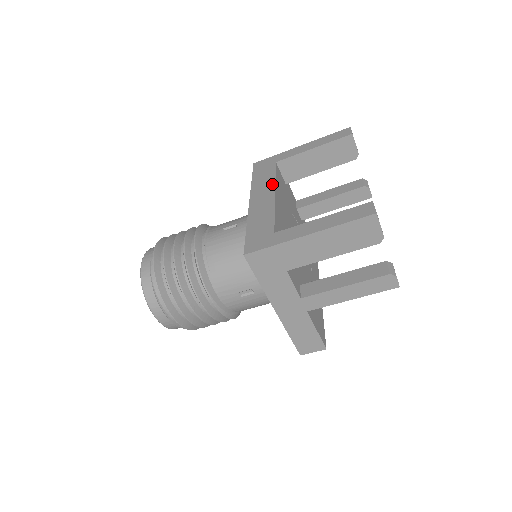
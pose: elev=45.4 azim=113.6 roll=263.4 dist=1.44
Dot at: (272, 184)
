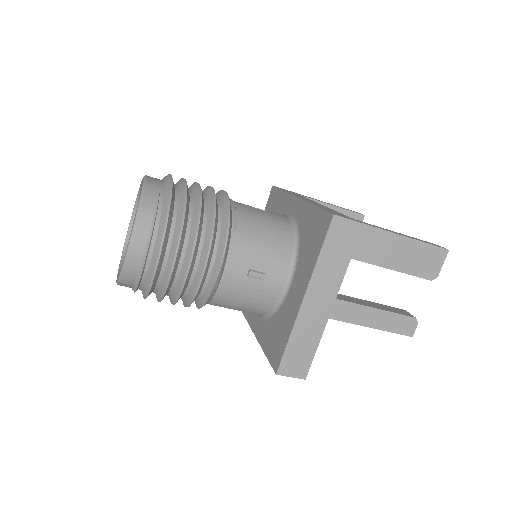
Dot at: occluded
